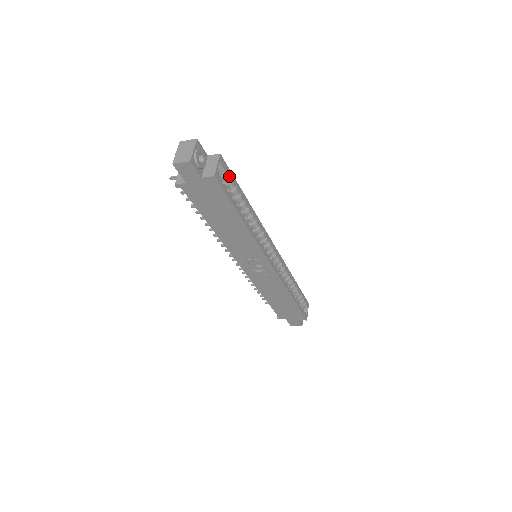
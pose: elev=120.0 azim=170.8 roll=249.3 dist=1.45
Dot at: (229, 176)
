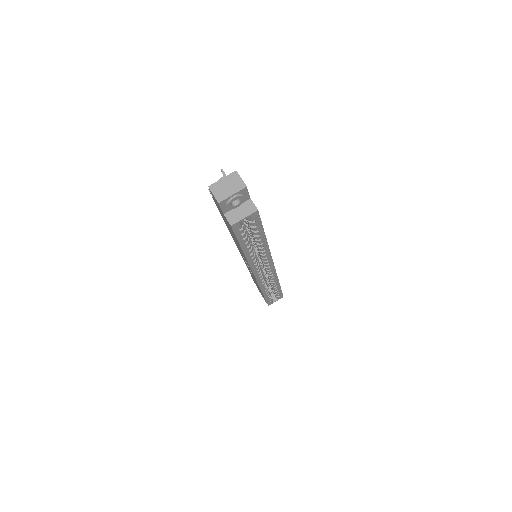
Dot at: (255, 224)
